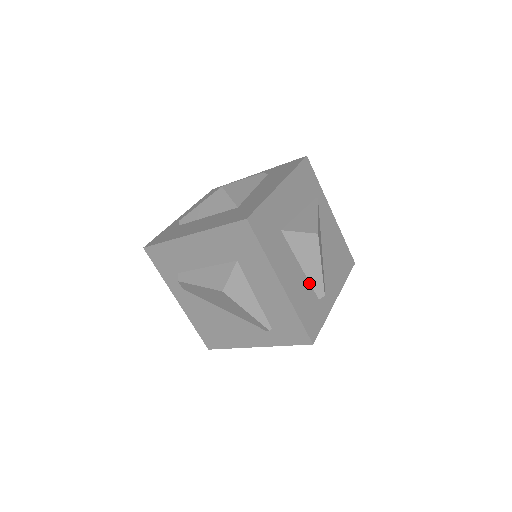
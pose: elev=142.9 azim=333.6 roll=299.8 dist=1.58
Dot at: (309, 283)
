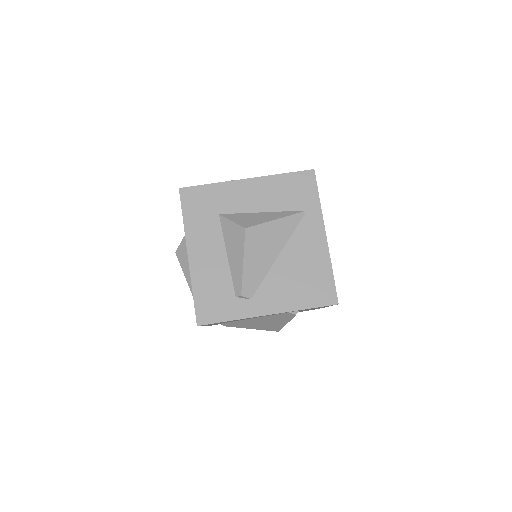
Dot at: (231, 275)
